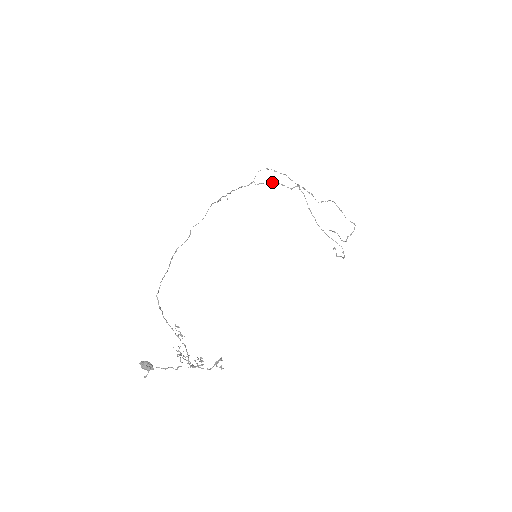
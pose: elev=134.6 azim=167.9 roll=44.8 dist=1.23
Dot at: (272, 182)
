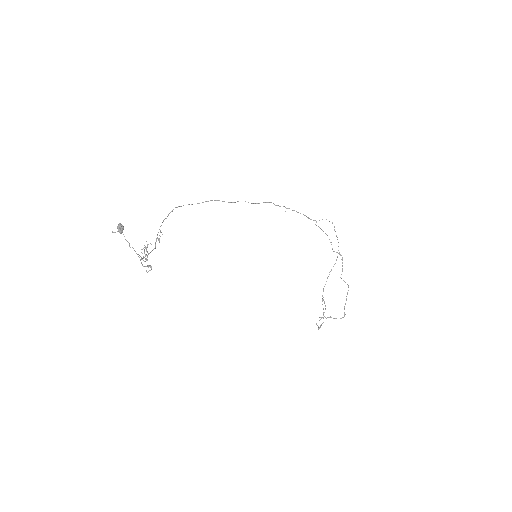
Dot at: (326, 234)
